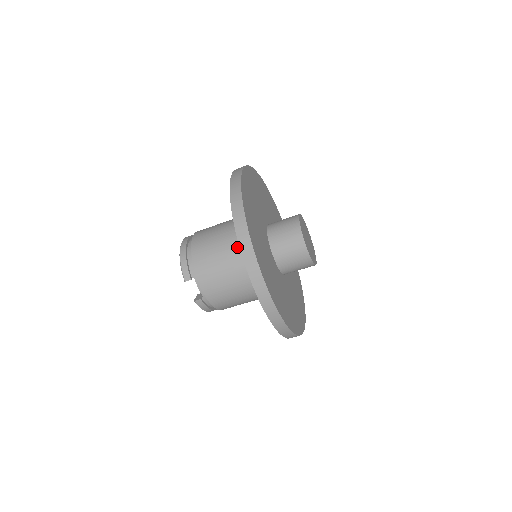
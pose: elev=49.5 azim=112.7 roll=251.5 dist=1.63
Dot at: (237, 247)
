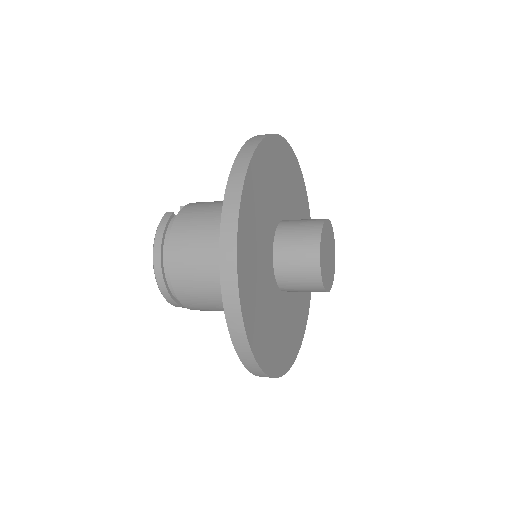
Dot at: occluded
